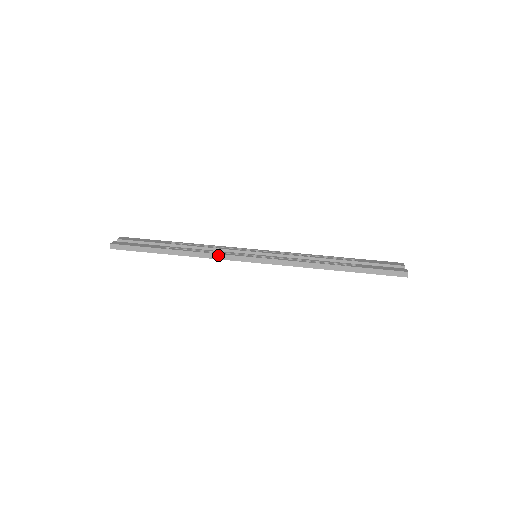
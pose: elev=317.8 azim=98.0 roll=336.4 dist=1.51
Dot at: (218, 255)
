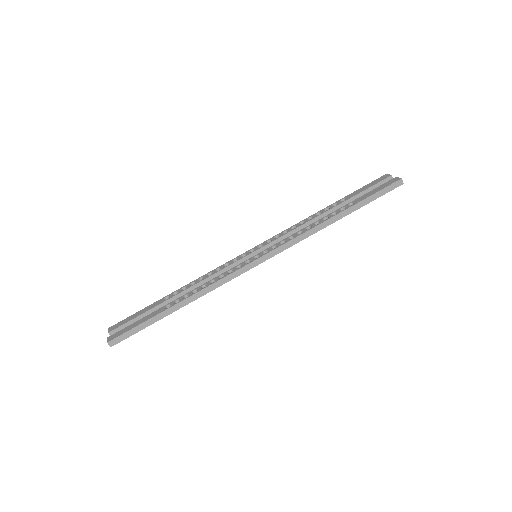
Dot at: (222, 280)
